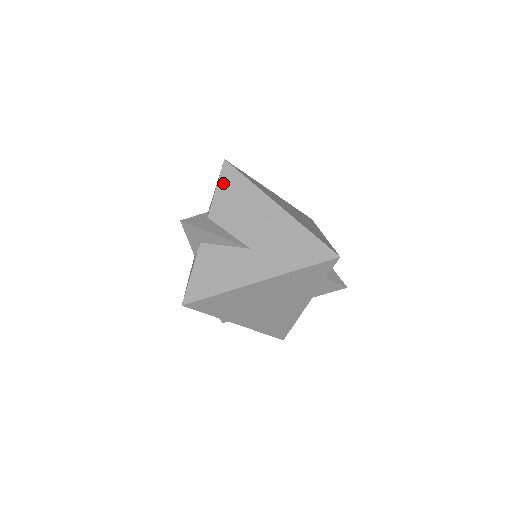
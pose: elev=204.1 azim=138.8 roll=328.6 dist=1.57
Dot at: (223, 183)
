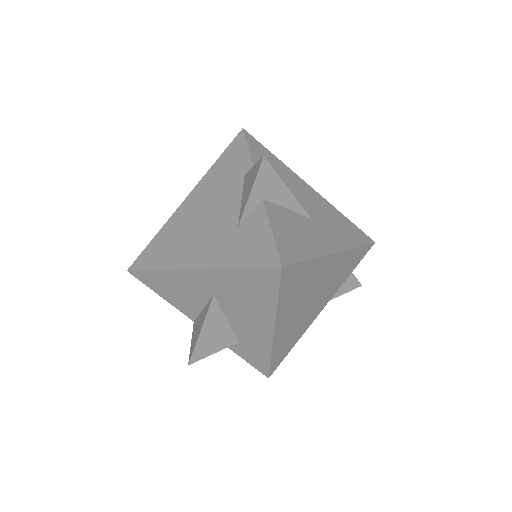
Dot at: (254, 149)
